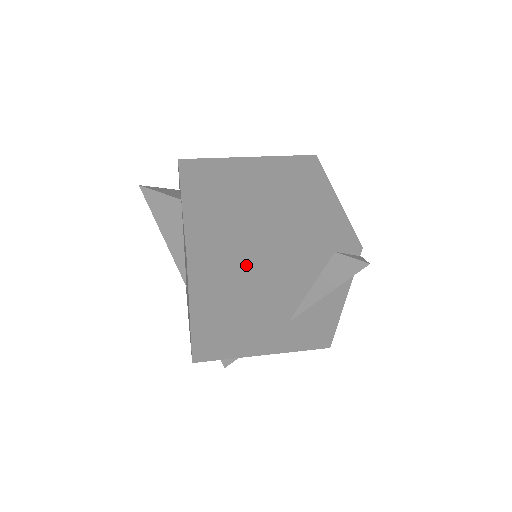
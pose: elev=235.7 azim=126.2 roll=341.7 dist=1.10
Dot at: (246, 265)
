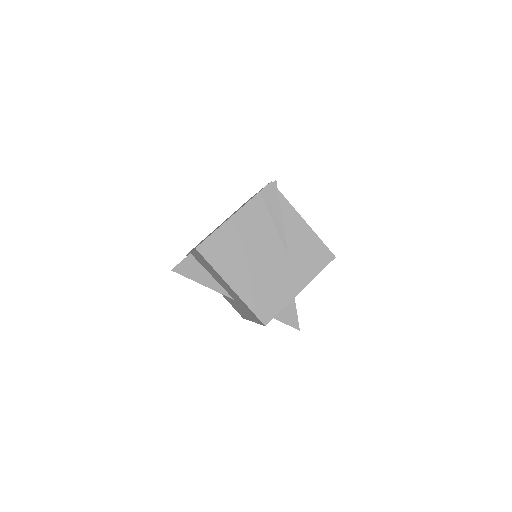
Dot at: (226, 231)
